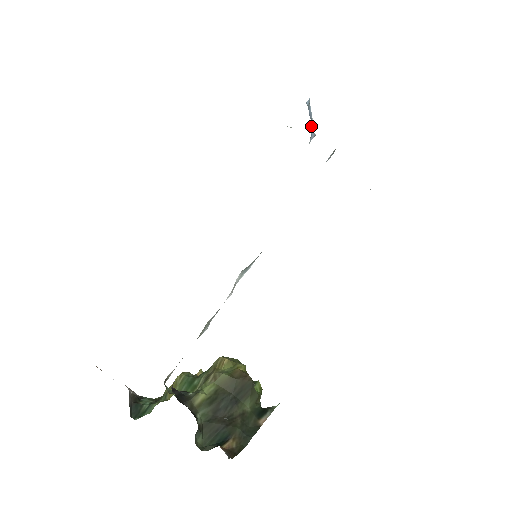
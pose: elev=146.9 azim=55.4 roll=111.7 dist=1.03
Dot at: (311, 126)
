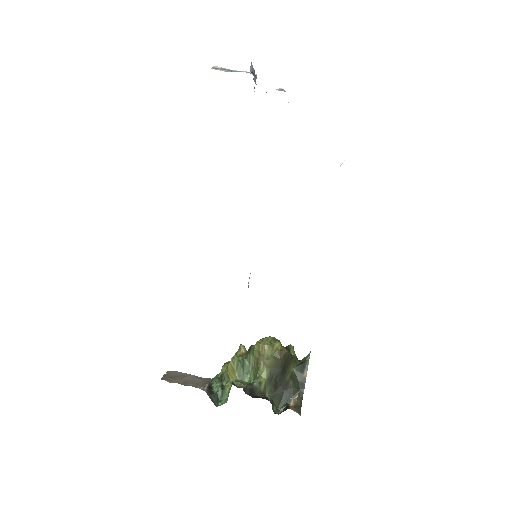
Dot at: (254, 77)
